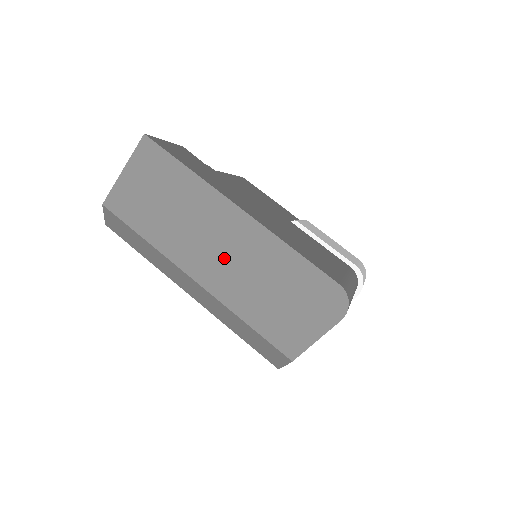
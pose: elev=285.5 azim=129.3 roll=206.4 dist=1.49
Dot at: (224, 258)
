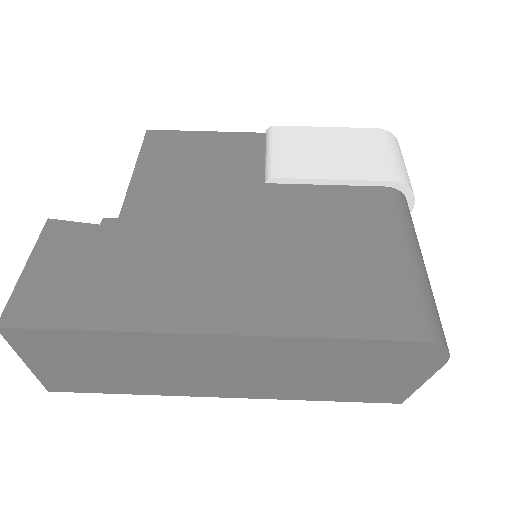
Dot at: (242, 375)
